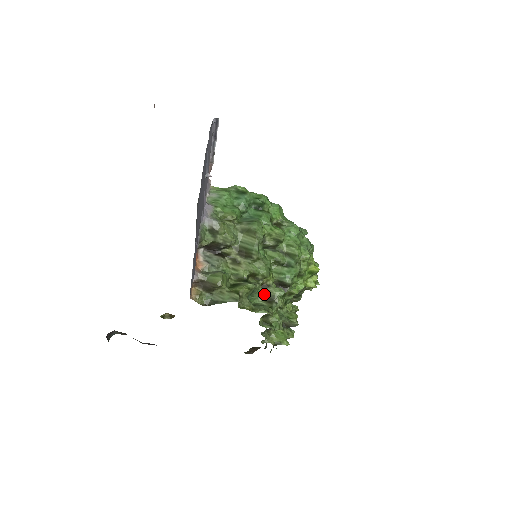
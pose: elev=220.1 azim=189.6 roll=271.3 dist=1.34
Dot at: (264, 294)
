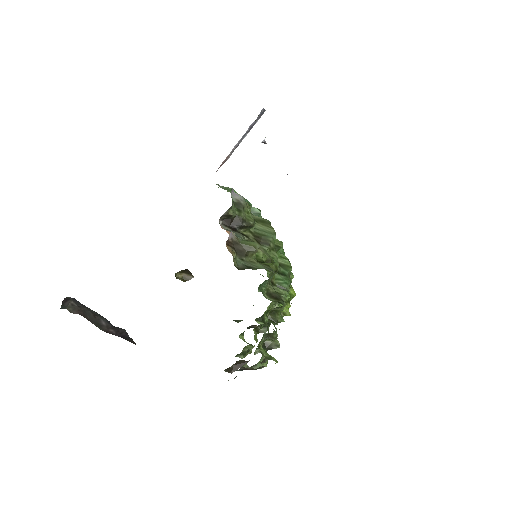
Dot at: (270, 290)
